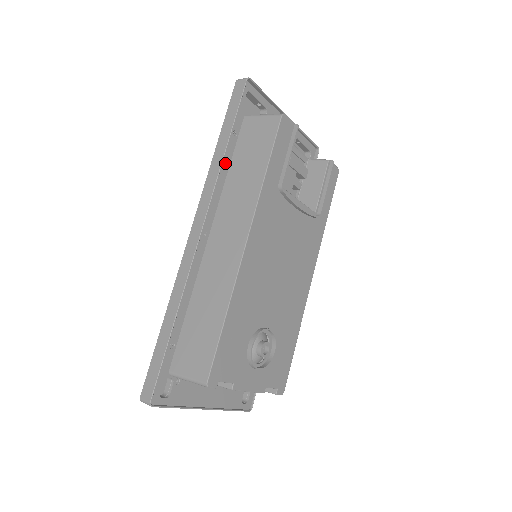
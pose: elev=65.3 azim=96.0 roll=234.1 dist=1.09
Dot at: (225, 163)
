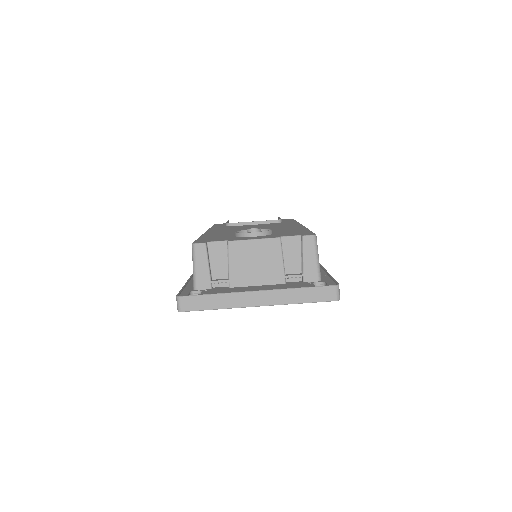
Dot at: occluded
